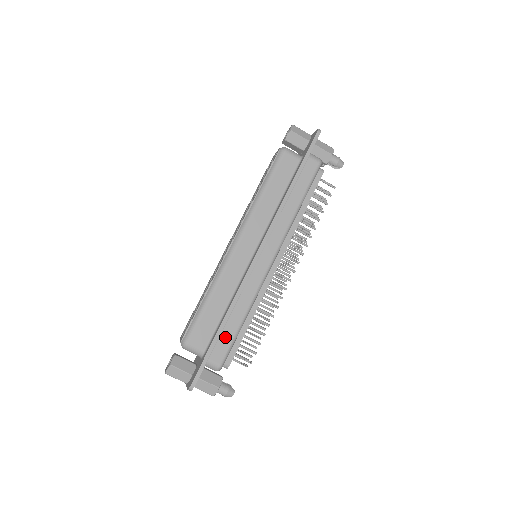
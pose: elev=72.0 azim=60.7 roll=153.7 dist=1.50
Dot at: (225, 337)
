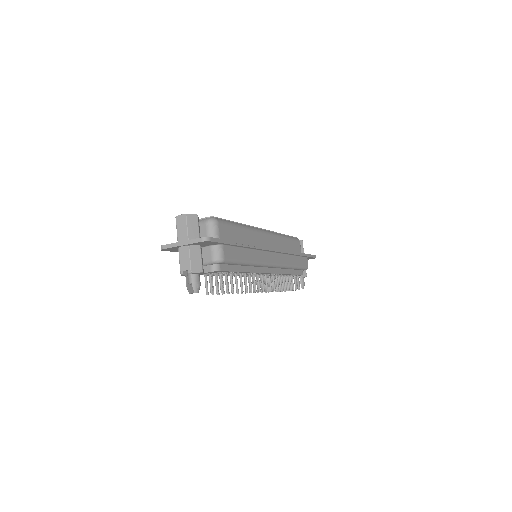
Dot at: (237, 252)
